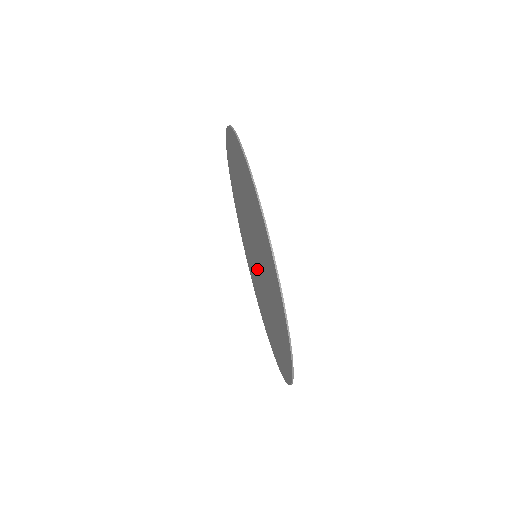
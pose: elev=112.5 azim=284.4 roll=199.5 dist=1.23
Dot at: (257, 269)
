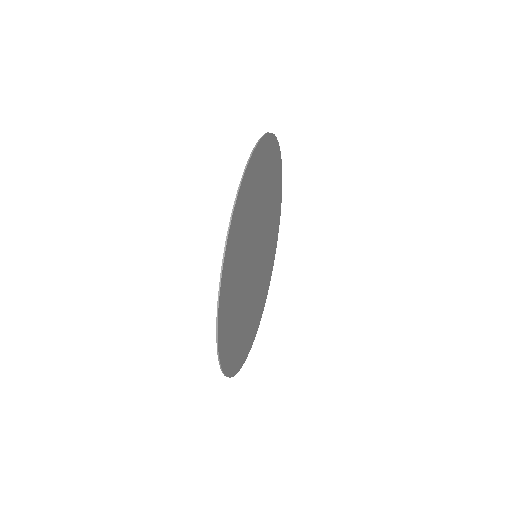
Dot at: (253, 272)
